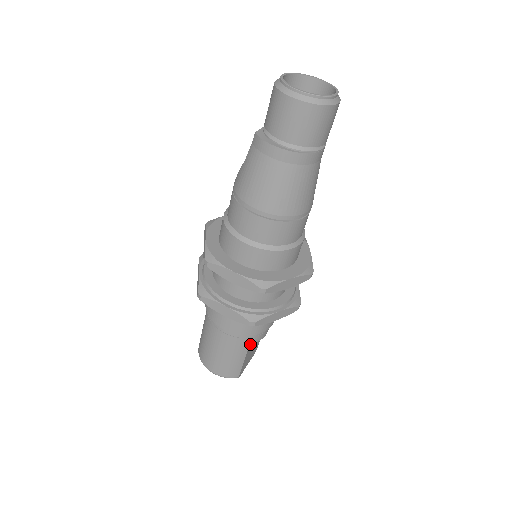
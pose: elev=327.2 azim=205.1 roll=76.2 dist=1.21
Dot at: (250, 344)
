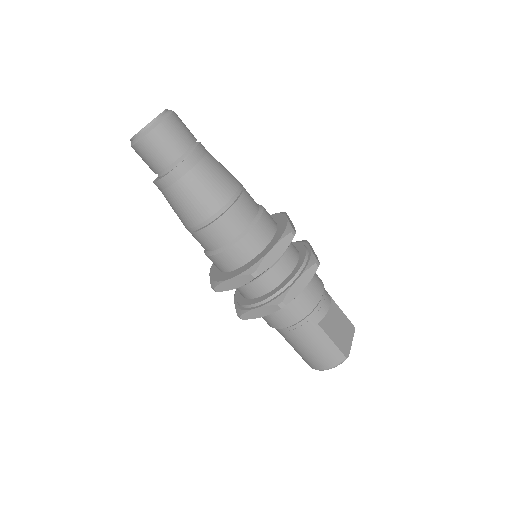
Dot at: (321, 324)
